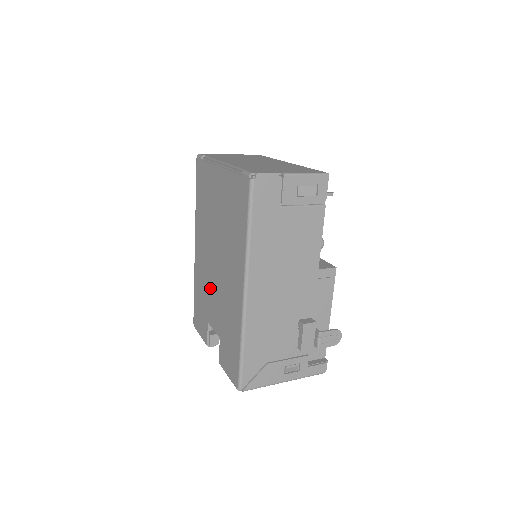
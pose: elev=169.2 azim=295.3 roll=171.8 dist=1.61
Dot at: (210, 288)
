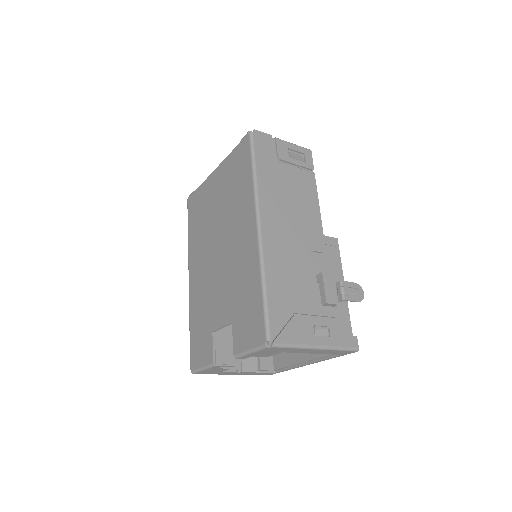
Dot at: (213, 288)
